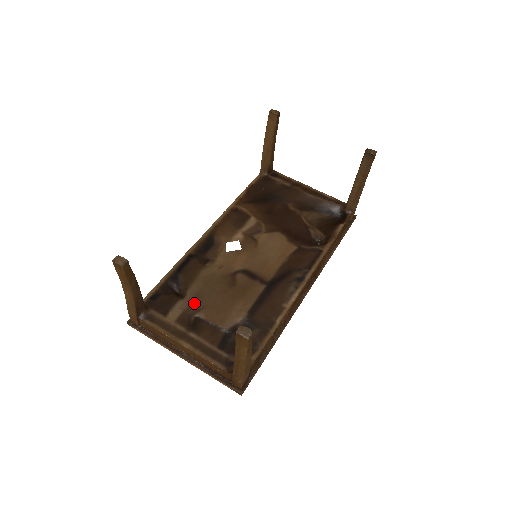
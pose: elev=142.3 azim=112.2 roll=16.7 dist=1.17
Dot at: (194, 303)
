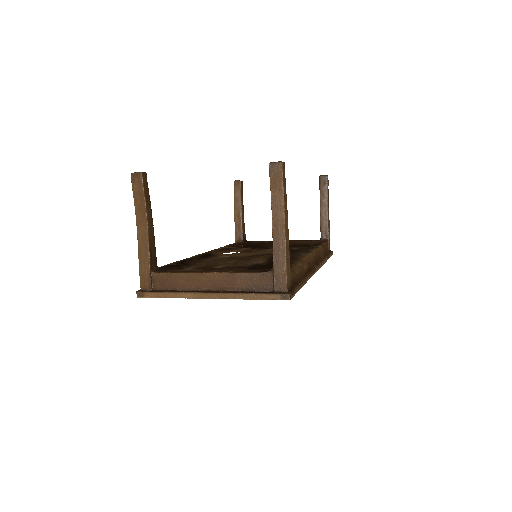
Dot at: (208, 264)
